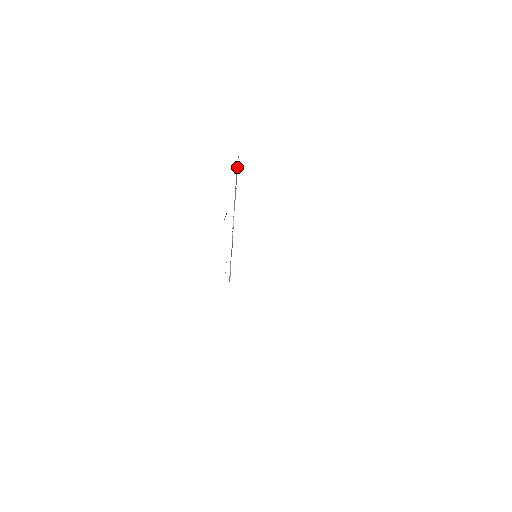
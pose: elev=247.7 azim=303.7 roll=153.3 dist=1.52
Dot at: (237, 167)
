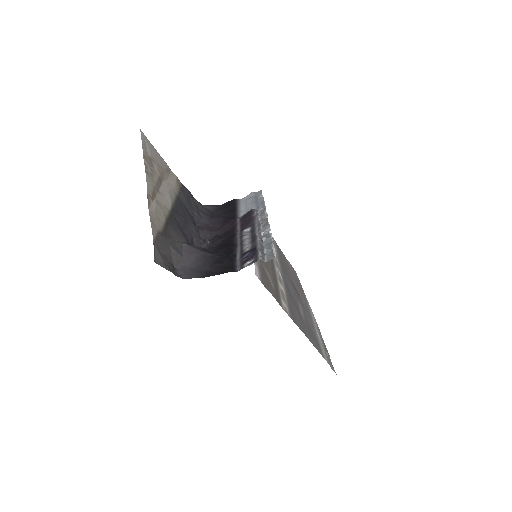
Dot at: (270, 256)
